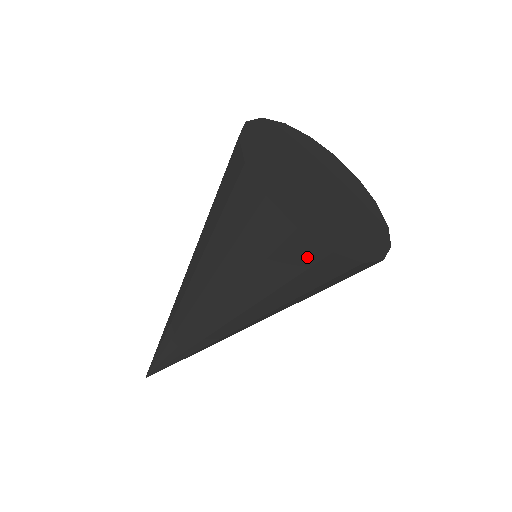
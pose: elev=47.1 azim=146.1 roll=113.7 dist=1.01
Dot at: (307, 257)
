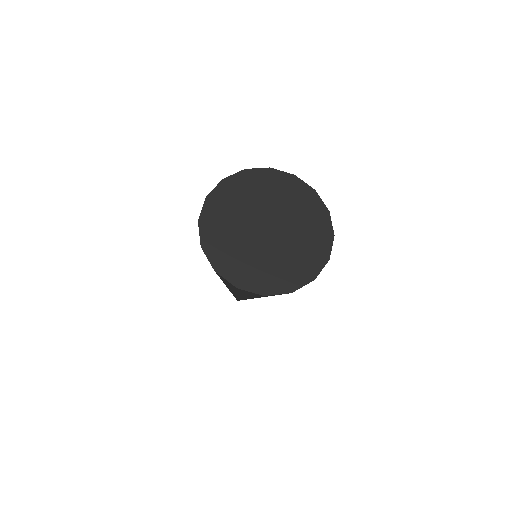
Dot at: (255, 294)
